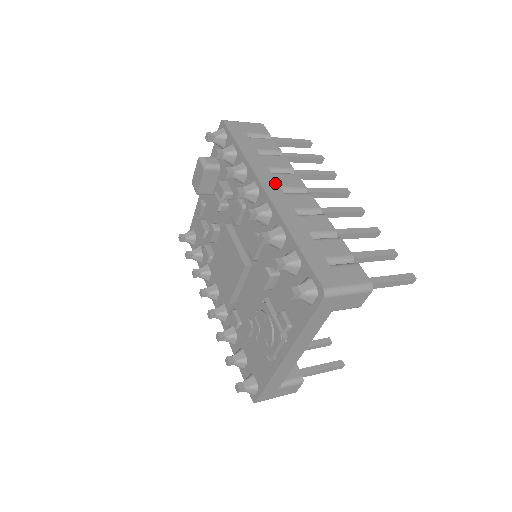
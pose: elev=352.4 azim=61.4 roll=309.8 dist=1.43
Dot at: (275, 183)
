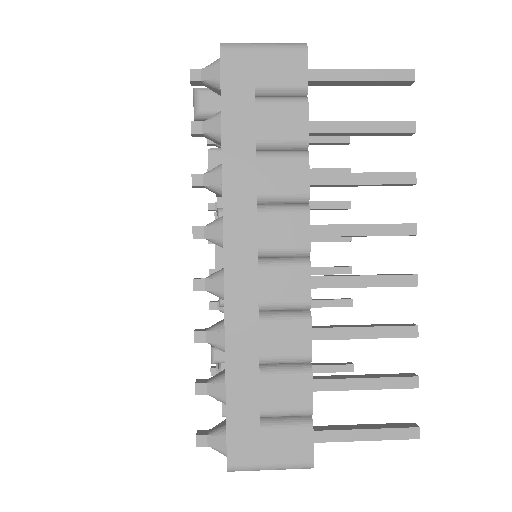
Dot at: (251, 239)
